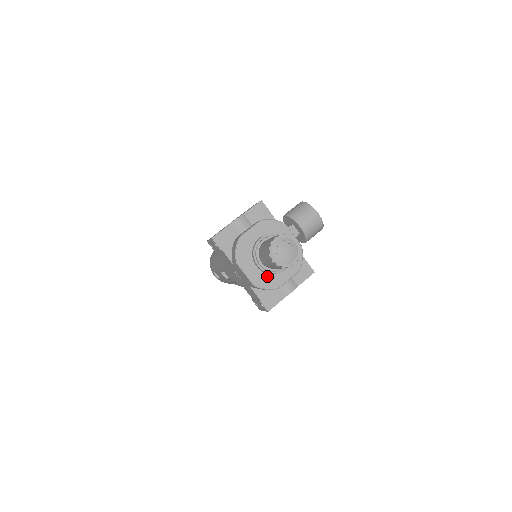
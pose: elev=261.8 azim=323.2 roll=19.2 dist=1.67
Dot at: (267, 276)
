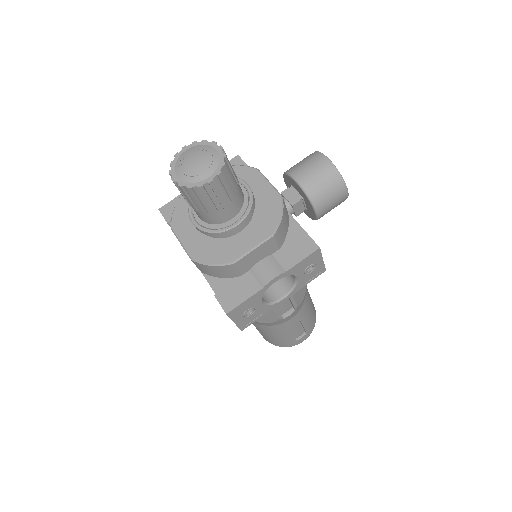
Dot at: (215, 244)
